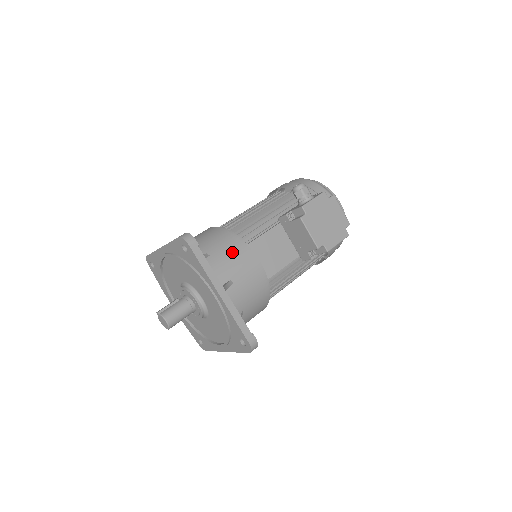
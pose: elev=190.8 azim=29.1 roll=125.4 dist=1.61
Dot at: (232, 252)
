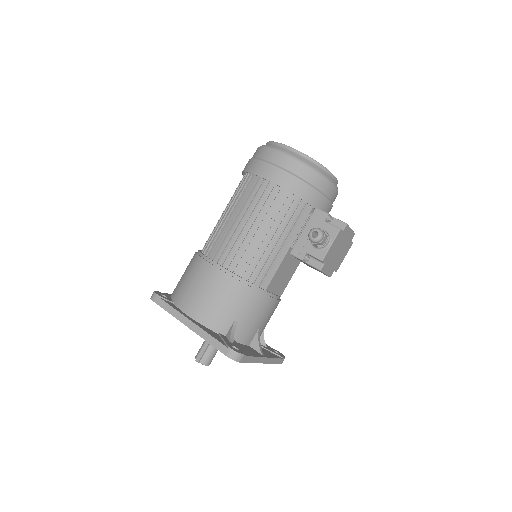
Dot at: (256, 308)
